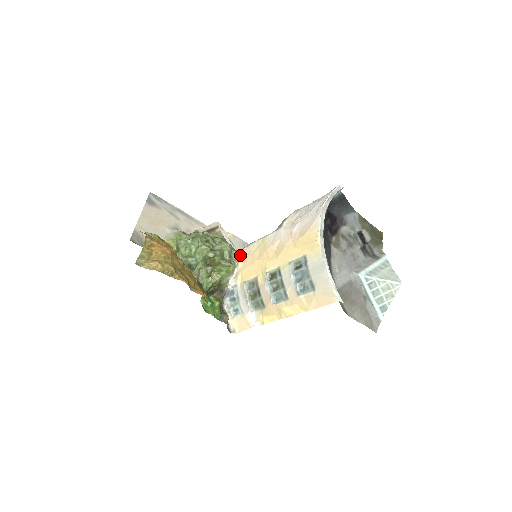
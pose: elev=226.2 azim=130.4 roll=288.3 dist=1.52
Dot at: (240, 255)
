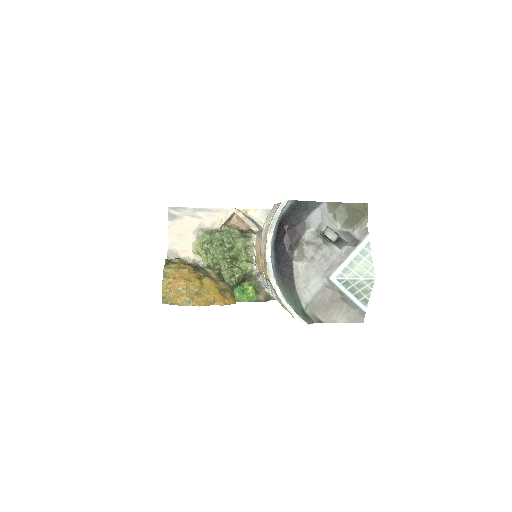
Dot at: (253, 244)
